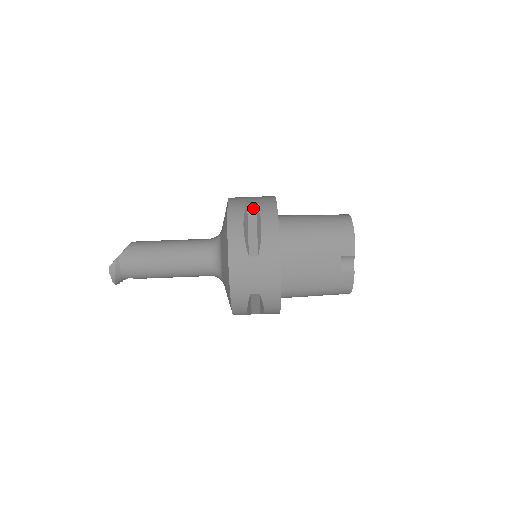
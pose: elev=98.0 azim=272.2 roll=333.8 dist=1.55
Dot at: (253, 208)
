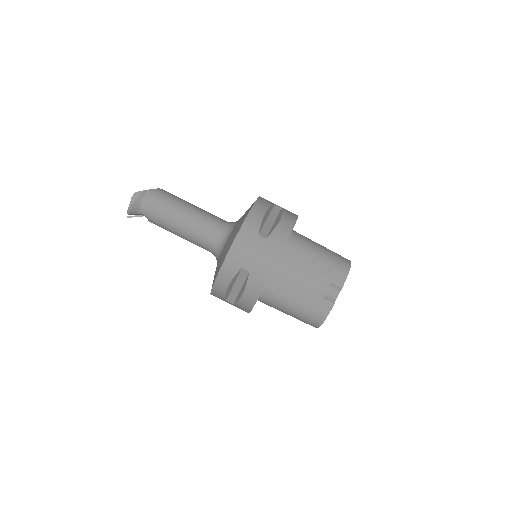
Dot at: (278, 209)
